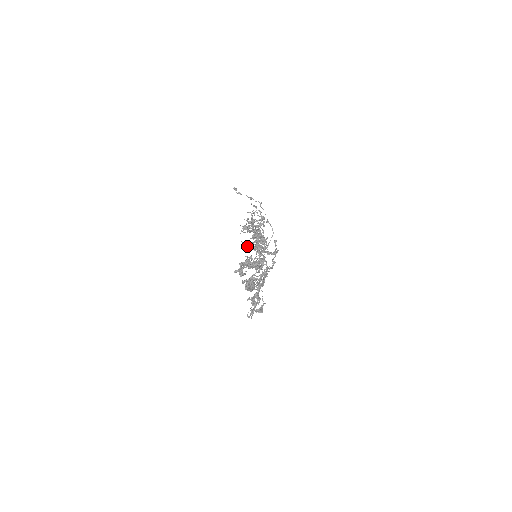
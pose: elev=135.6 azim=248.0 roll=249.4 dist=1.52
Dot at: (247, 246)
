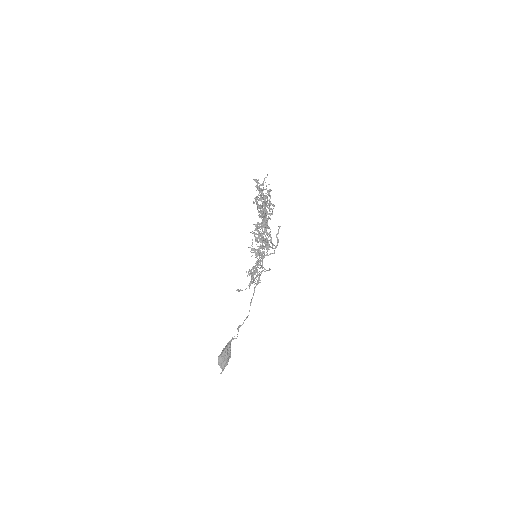
Dot at: (255, 229)
